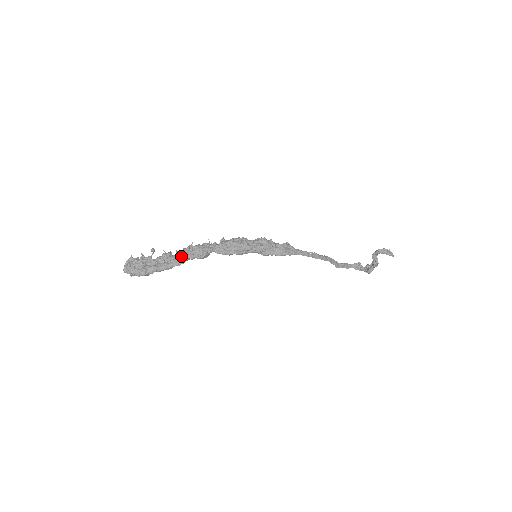
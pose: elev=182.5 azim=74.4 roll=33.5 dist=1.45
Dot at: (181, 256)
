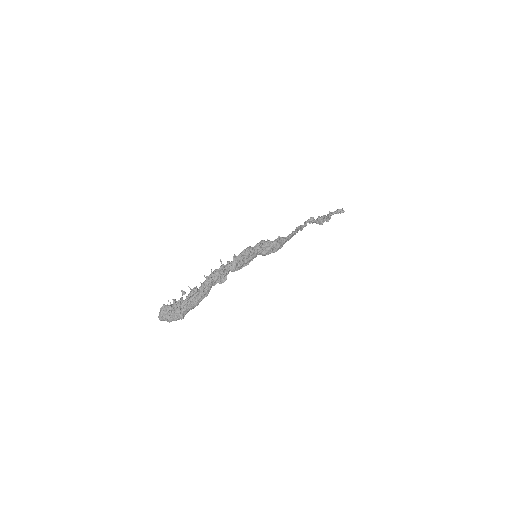
Dot at: (207, 287)
